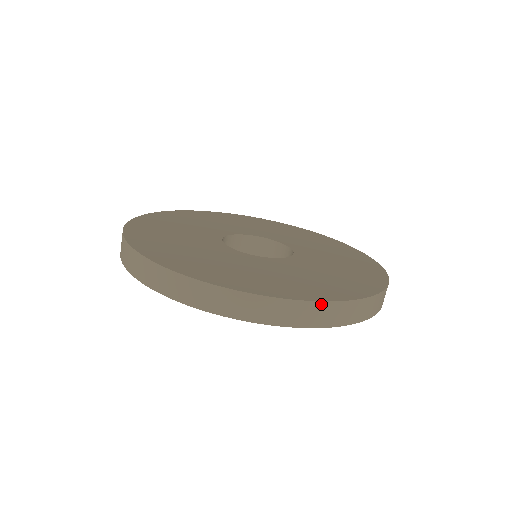
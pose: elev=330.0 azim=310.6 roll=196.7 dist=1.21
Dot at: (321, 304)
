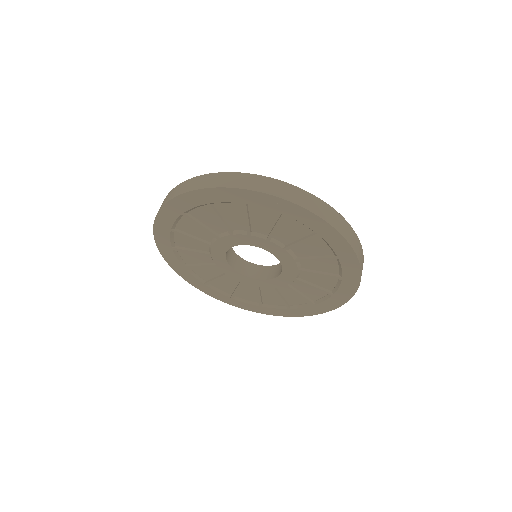
Dot at: (345, 221)
